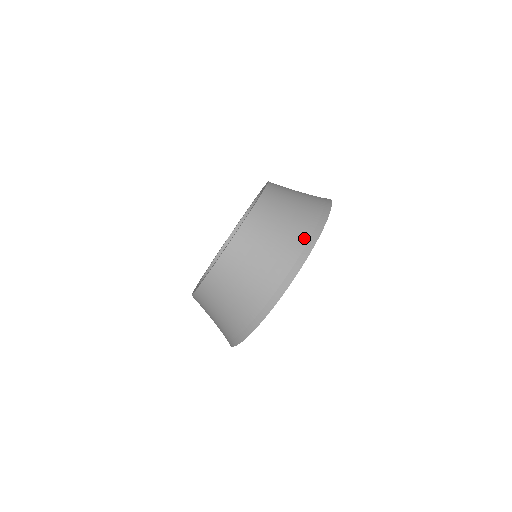
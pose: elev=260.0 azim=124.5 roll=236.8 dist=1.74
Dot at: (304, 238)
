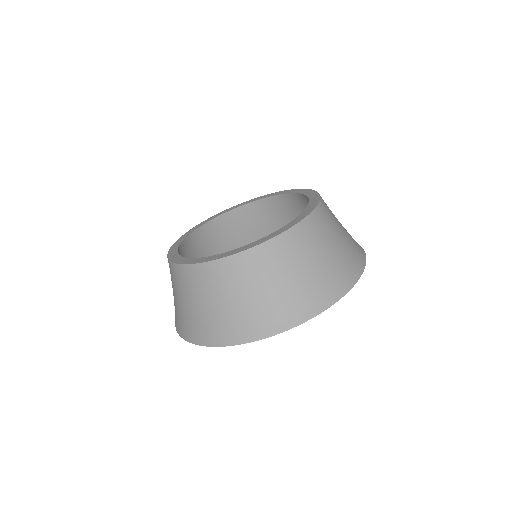
Dot at: (236, 330)
